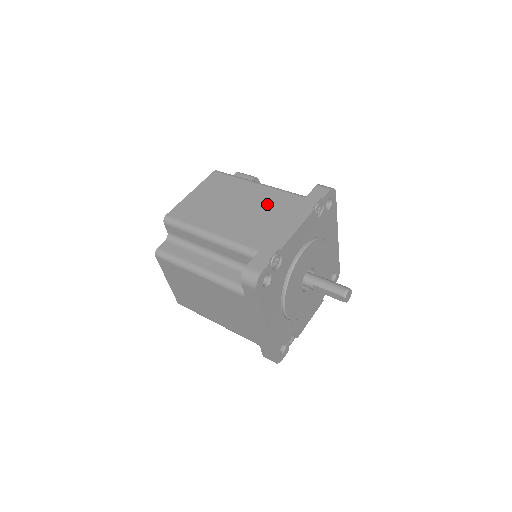
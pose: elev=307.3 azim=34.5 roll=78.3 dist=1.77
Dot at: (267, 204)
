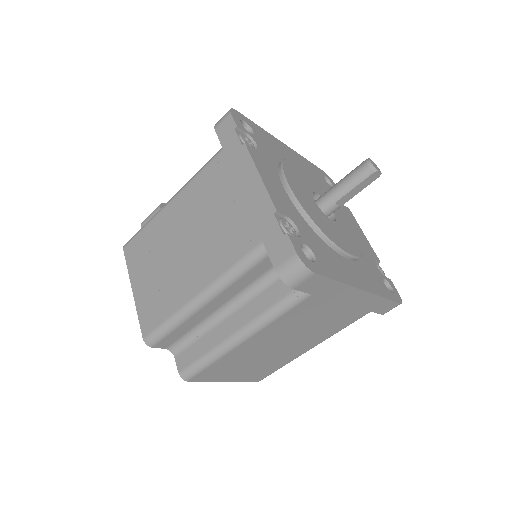
Dot at: (203, 202)
